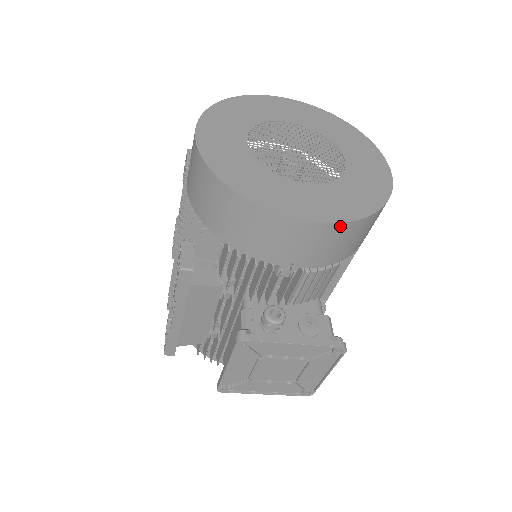
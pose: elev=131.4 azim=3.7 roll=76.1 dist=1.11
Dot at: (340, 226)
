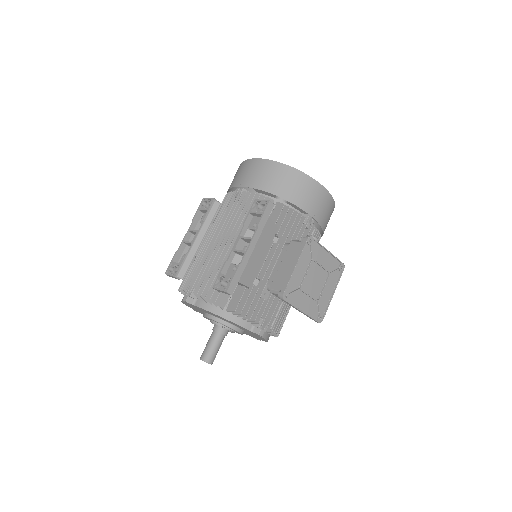
Dot at: (331, 199)
